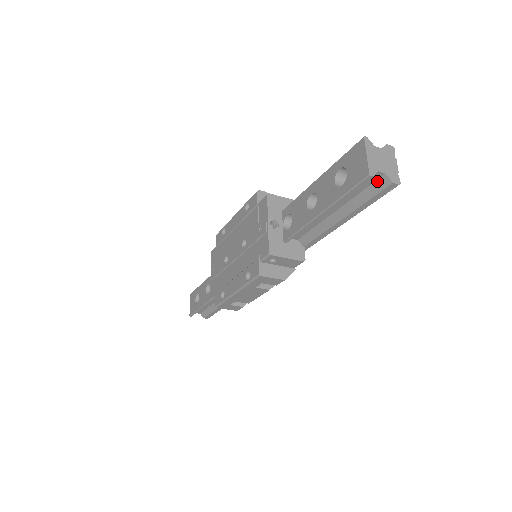
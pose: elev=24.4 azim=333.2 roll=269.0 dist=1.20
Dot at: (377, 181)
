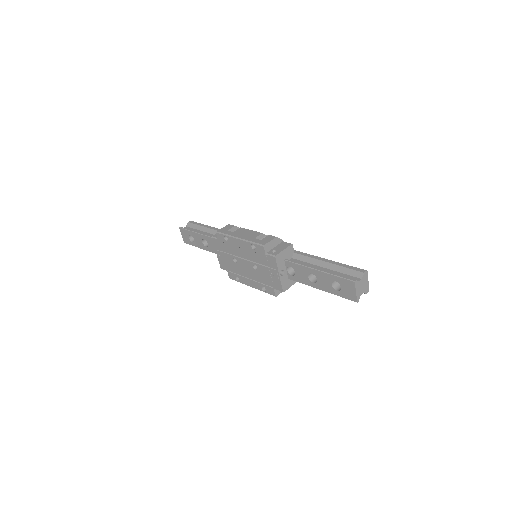
Dot at: occluded
